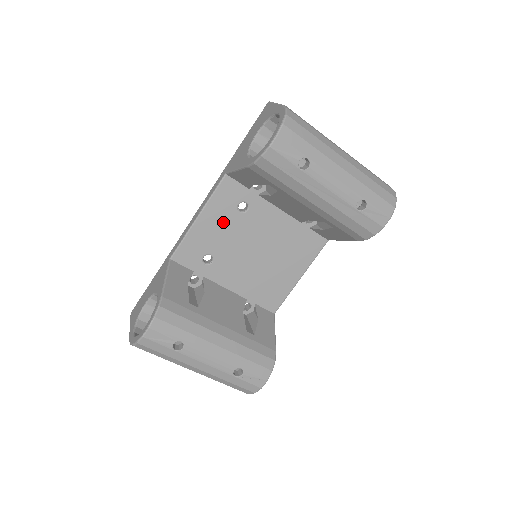
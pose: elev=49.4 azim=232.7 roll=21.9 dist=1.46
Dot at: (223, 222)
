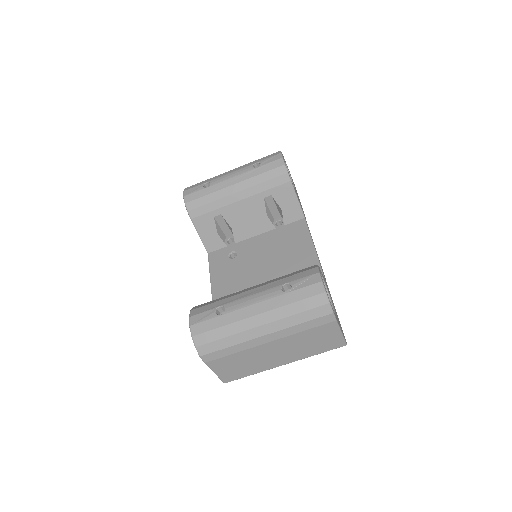
Dot at: (228, 271)
